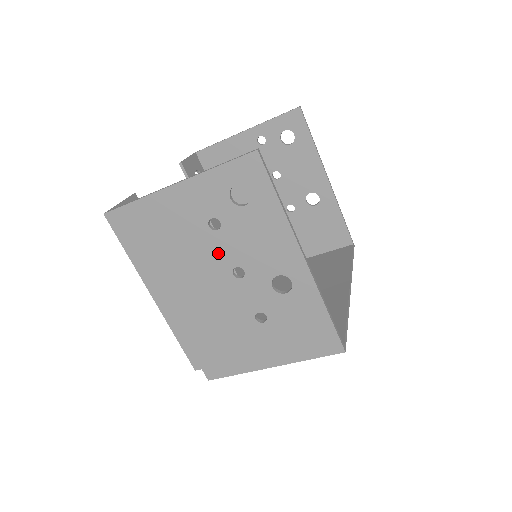
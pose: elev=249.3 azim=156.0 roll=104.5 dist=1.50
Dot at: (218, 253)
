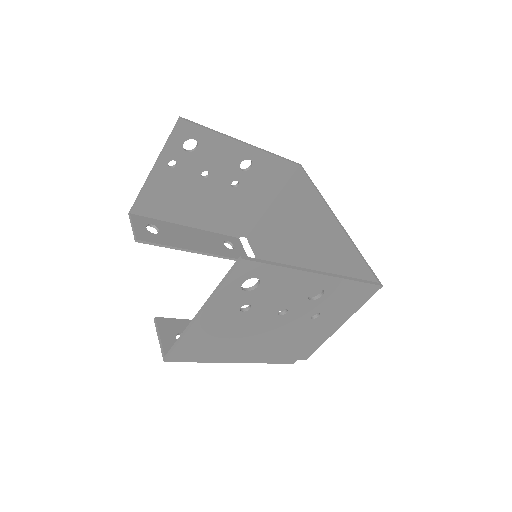
Dot at: (260, 316)
